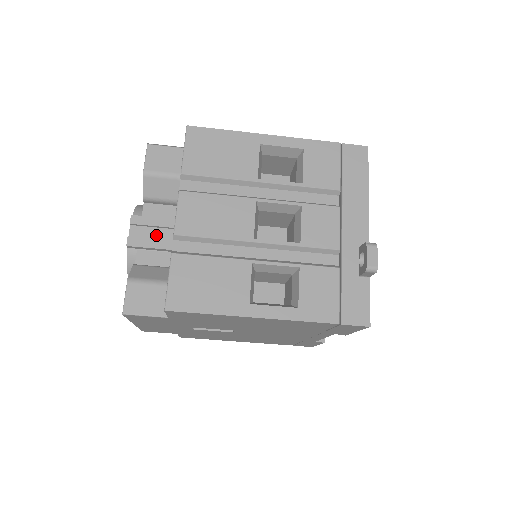
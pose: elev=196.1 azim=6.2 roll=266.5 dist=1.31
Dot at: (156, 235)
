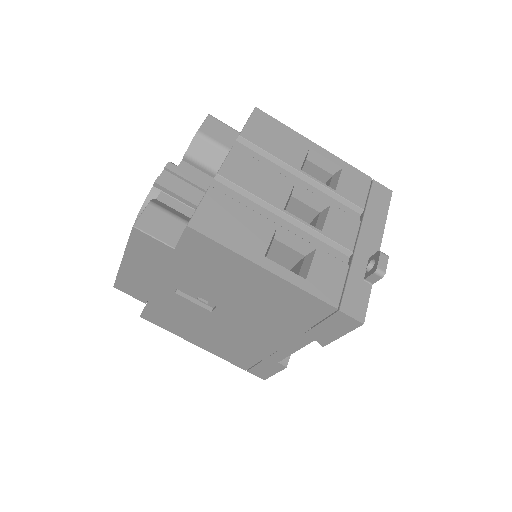
Dot at: (184, 187)
